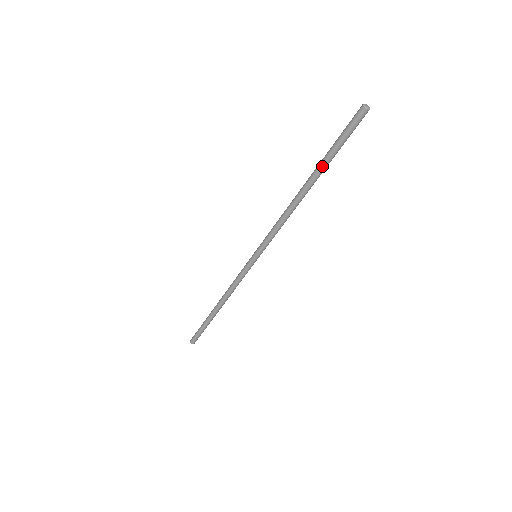
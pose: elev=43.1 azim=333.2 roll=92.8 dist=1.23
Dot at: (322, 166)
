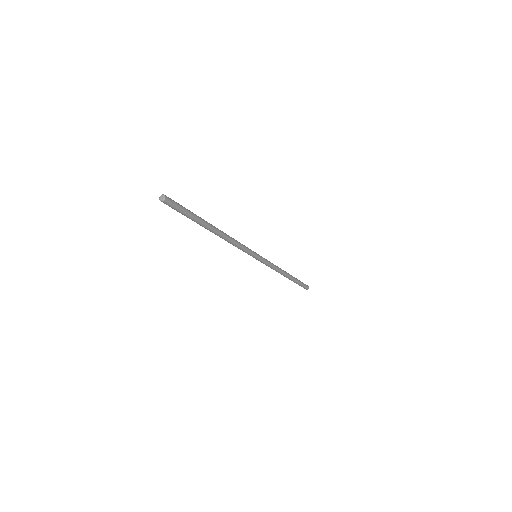
Dot at: (200, 224)
